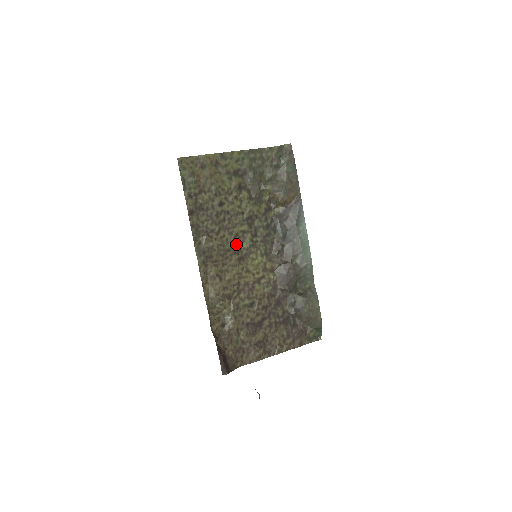
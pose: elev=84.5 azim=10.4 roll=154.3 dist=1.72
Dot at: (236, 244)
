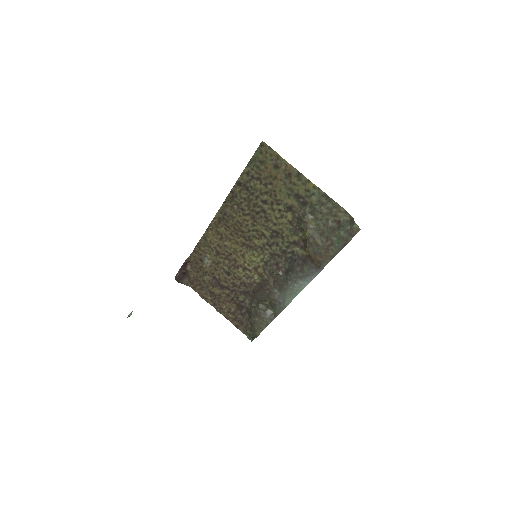
Dot at: (251, 234)
